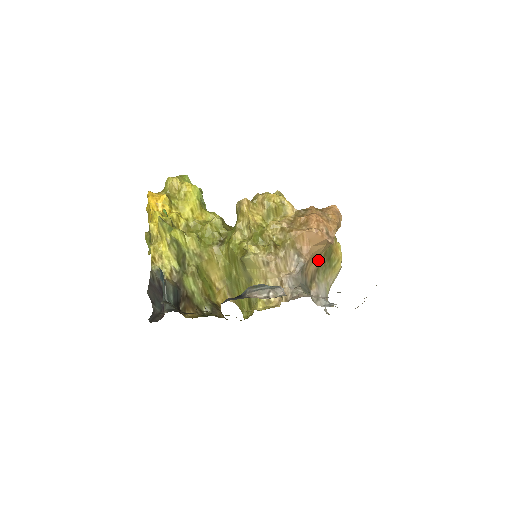
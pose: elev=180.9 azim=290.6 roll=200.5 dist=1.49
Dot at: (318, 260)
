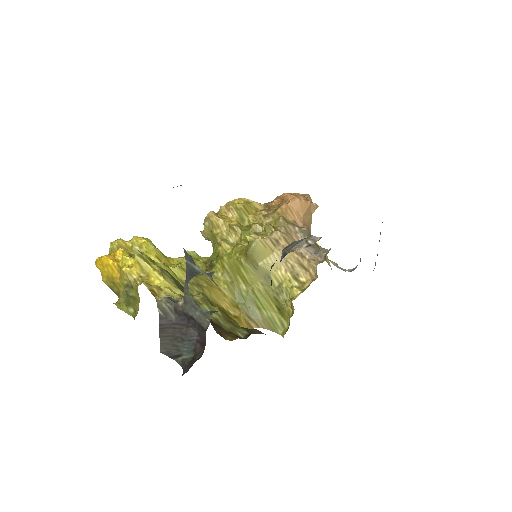
Dot at: occluded
